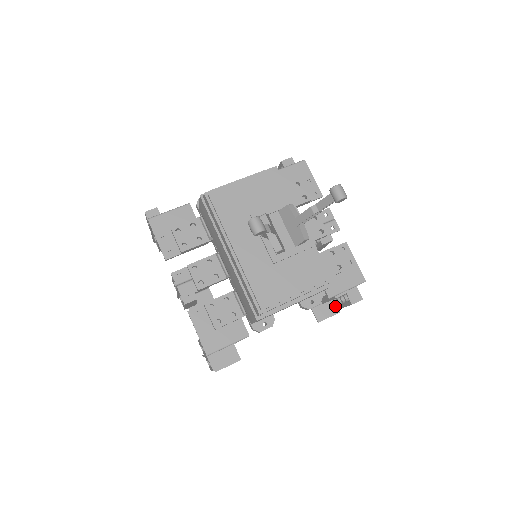
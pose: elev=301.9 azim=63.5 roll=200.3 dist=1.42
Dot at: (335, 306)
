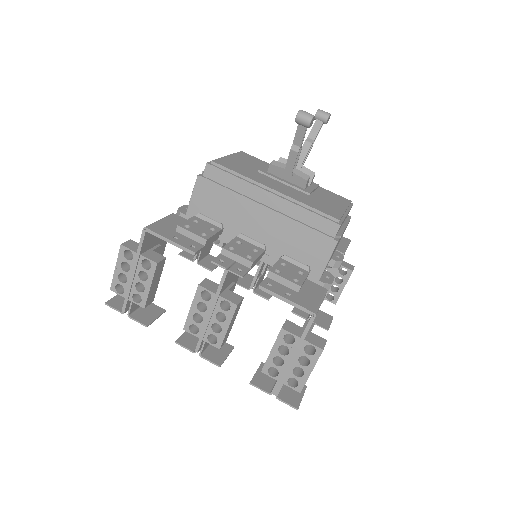
Dot at: (326, 314)
